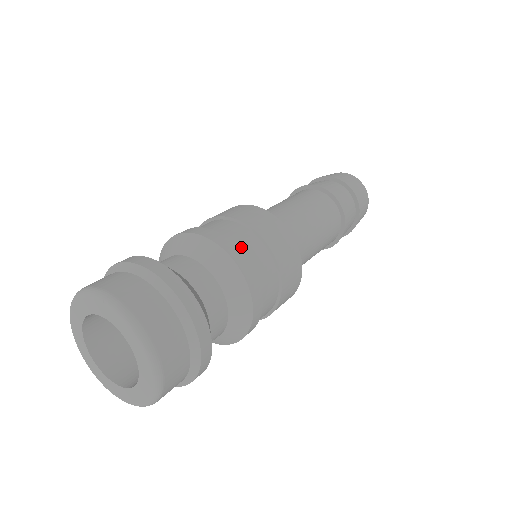
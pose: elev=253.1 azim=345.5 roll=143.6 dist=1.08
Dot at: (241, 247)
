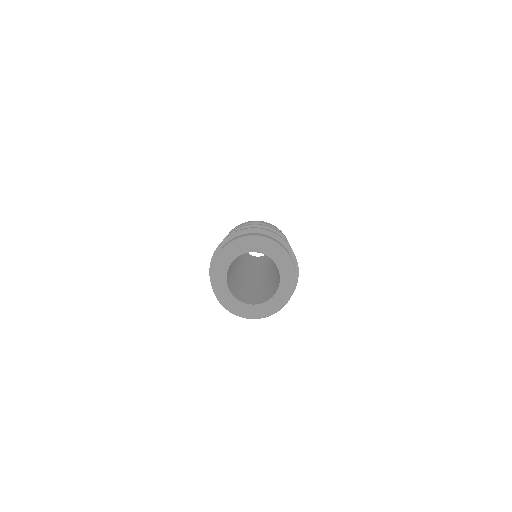
Dot at: occluded
